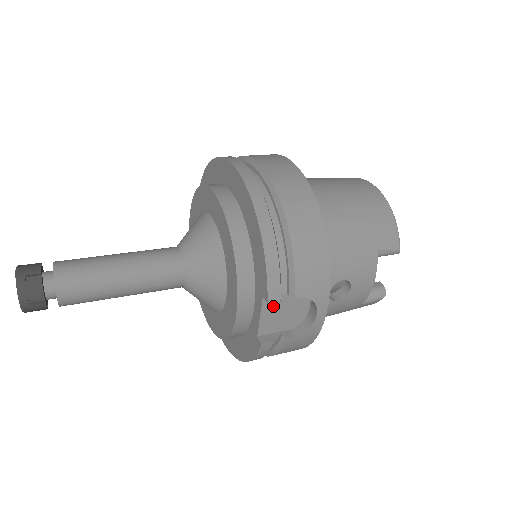
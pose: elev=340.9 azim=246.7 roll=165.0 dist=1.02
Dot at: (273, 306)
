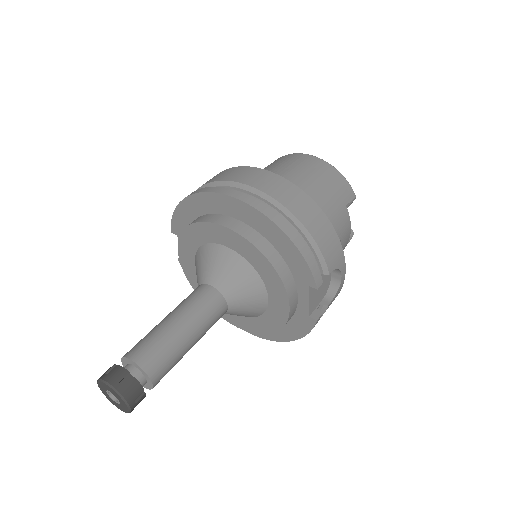
Dot at: (314, 288)
